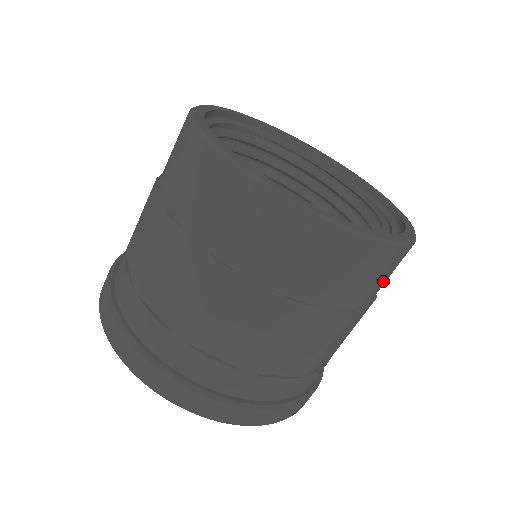
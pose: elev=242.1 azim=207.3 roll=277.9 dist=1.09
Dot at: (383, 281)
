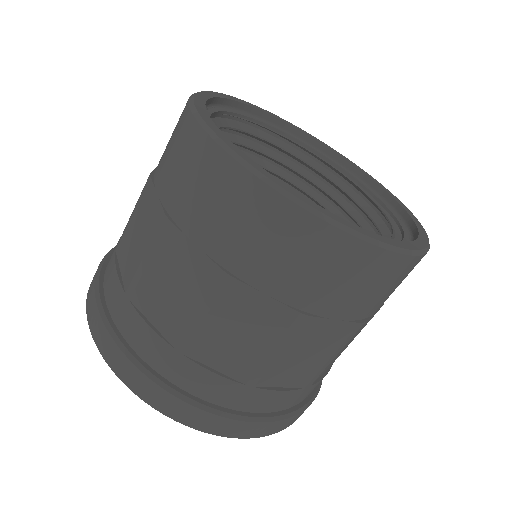
Dot at: occluded
